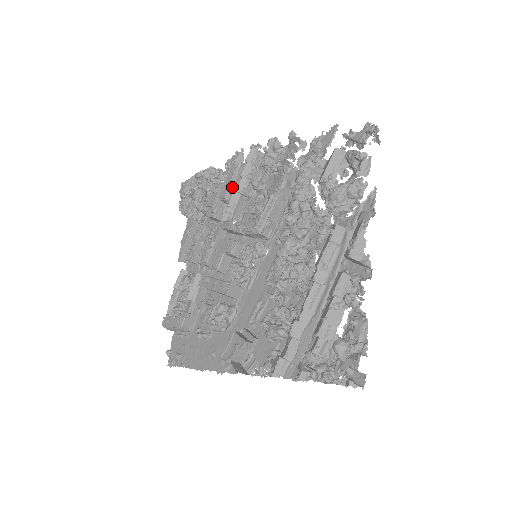
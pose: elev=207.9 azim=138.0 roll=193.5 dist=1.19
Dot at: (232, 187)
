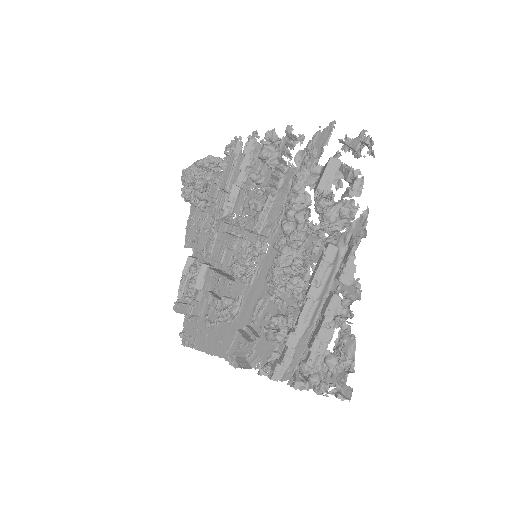
Dot at: (232, 178)
